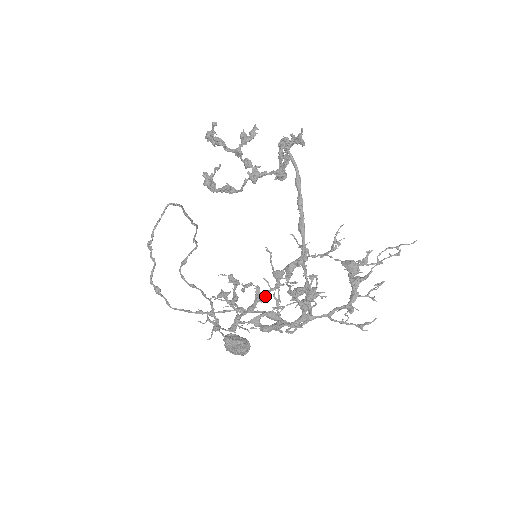
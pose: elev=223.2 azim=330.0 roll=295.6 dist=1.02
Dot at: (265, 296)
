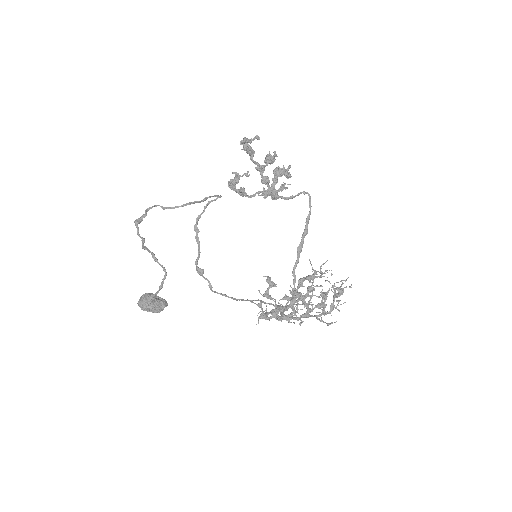
Dot at: occluded
